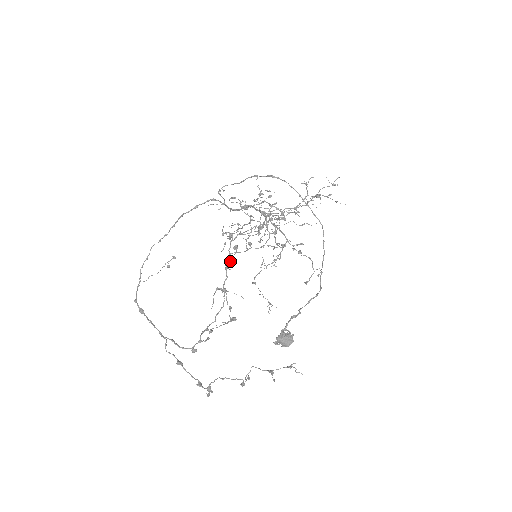
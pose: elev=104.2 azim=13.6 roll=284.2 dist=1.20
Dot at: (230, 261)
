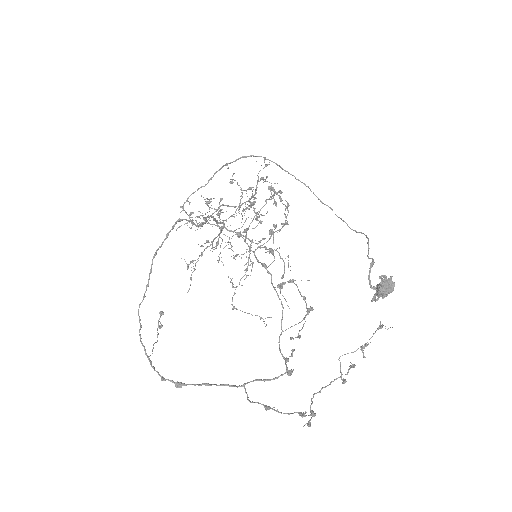
Dot at: (273, 250)
